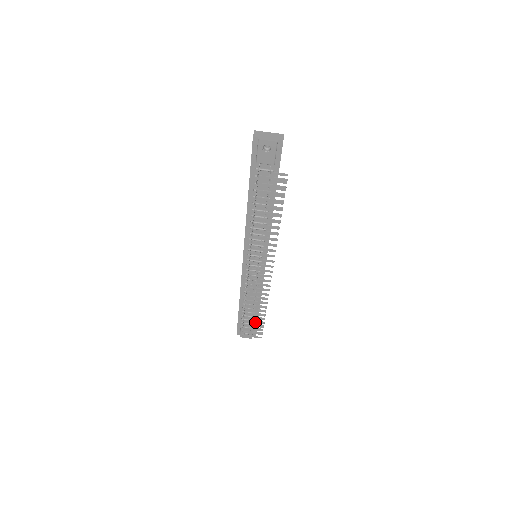
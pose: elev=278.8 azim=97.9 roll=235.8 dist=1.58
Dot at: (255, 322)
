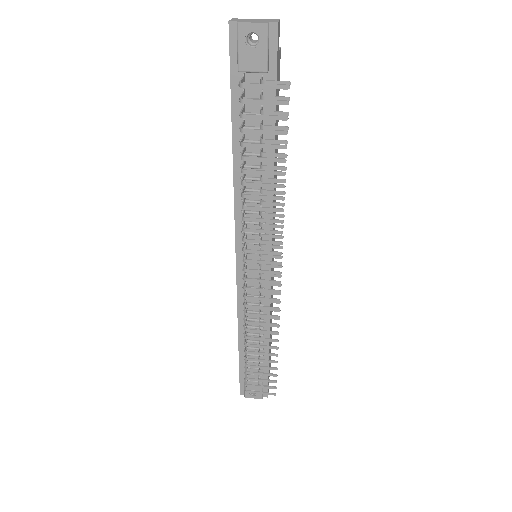
Dot at: (263, 367)
